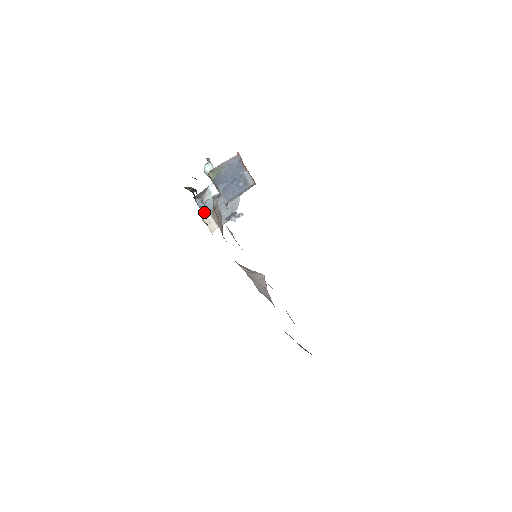
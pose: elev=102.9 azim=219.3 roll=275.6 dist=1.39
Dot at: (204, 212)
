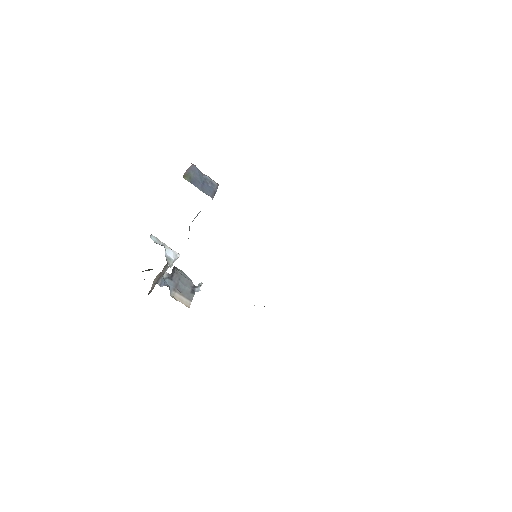
Dot at: occluded
